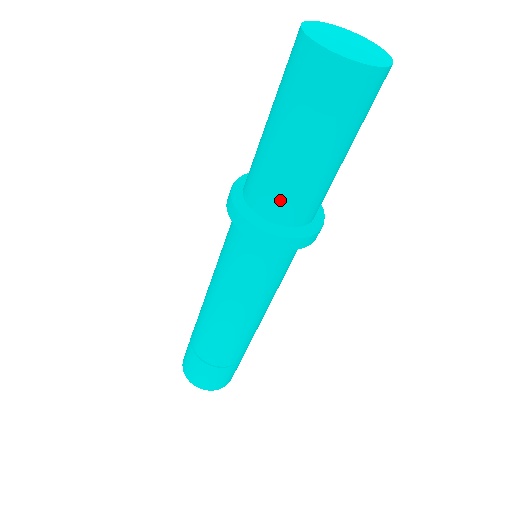
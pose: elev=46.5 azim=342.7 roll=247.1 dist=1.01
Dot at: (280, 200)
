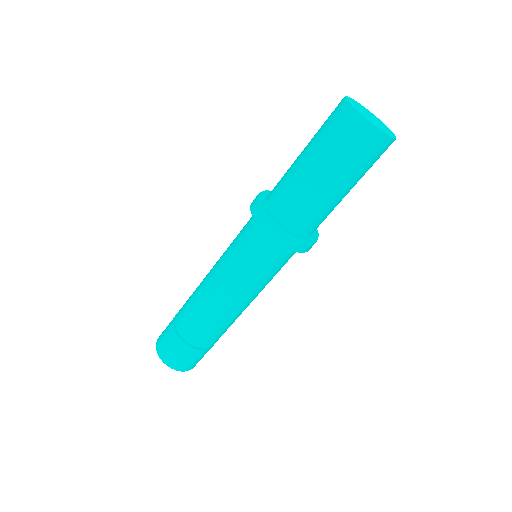
Dot at: (299, 212)
